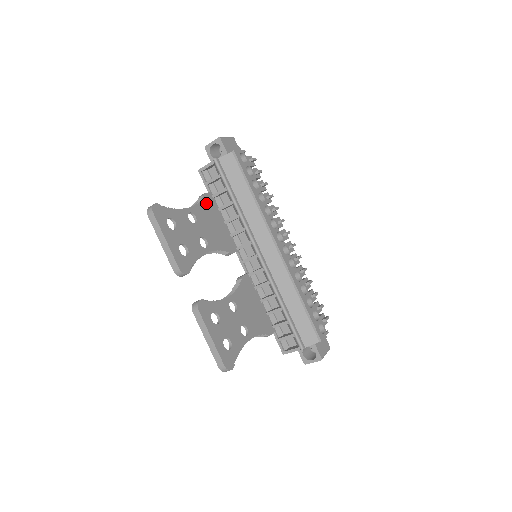
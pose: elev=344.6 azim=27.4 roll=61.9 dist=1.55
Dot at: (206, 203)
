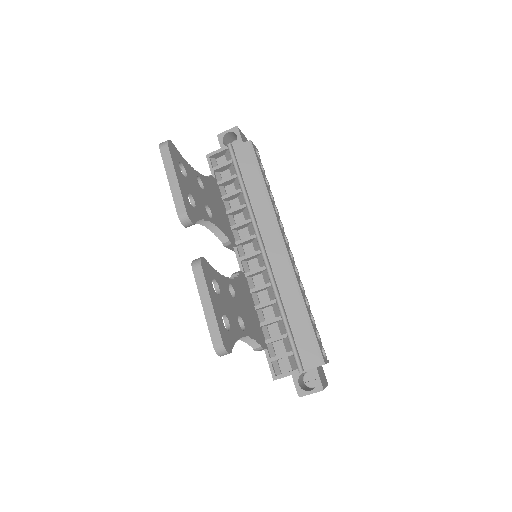
Dot at: (212, 183)
